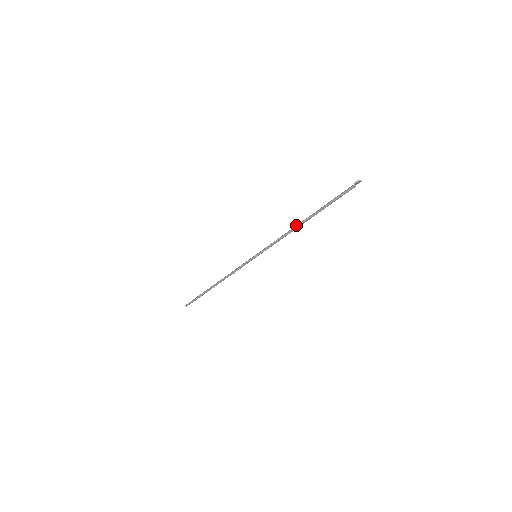
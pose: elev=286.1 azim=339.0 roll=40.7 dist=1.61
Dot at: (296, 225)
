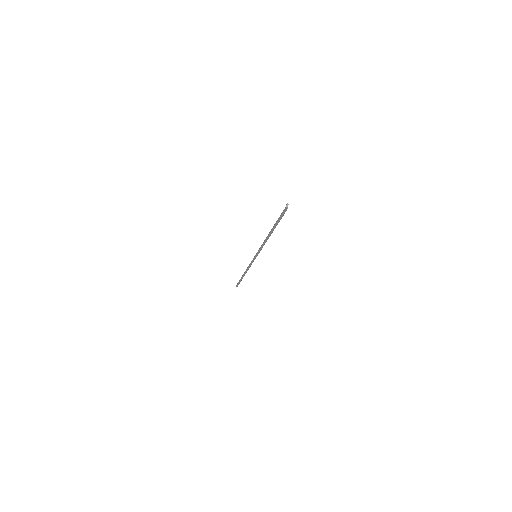
Dot at: (266, 237)
